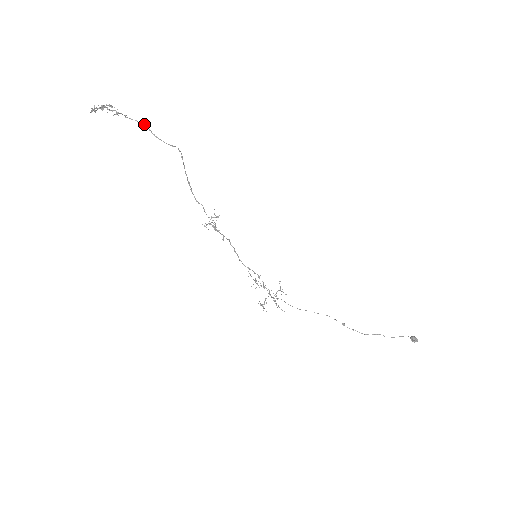
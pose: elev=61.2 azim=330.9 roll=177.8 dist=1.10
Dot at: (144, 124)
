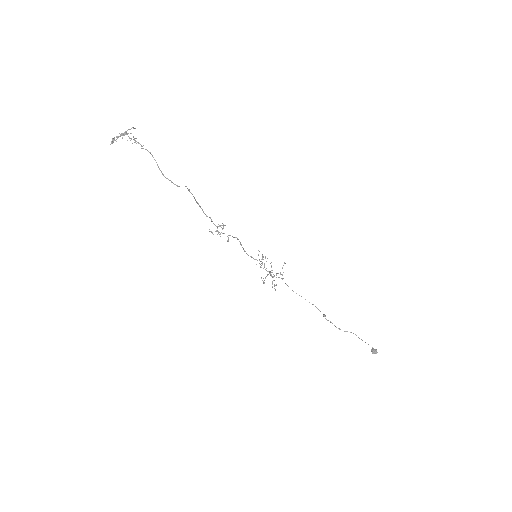
Dot at: occluded
